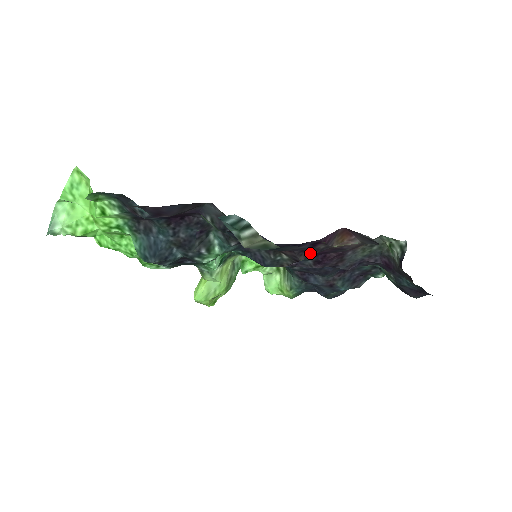
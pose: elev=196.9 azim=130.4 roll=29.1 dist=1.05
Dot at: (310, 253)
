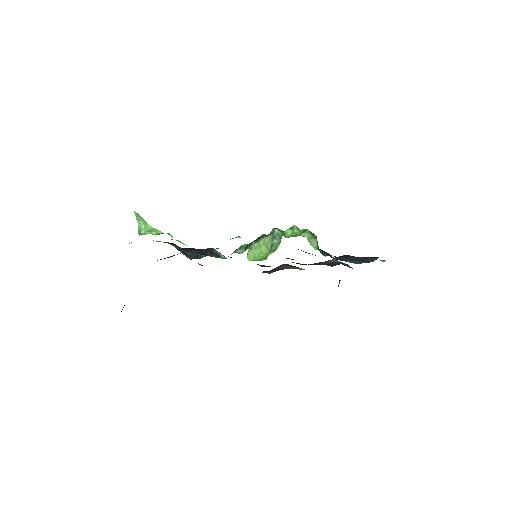
Dot at: occluded
